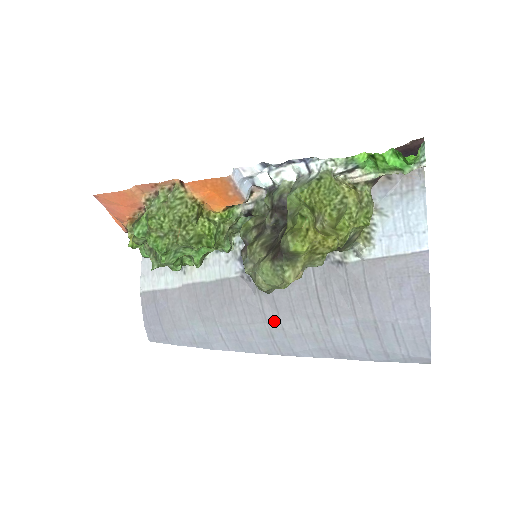
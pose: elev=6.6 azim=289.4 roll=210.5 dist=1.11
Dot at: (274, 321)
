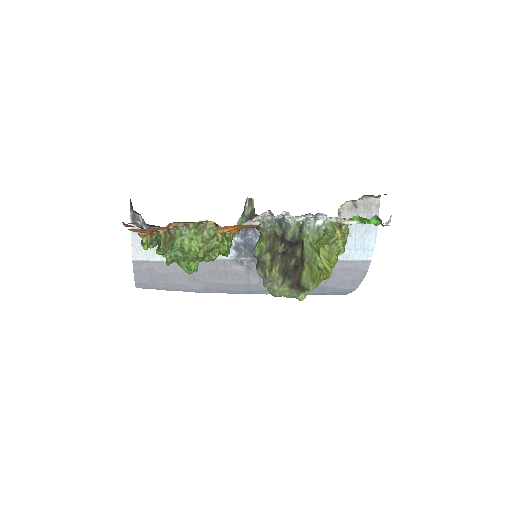
Dot at: (255, 284)
